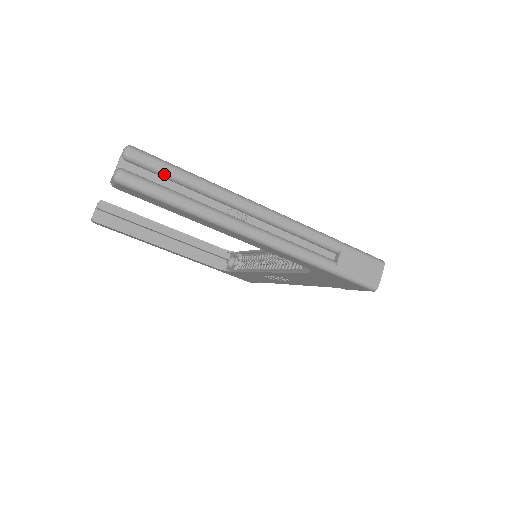
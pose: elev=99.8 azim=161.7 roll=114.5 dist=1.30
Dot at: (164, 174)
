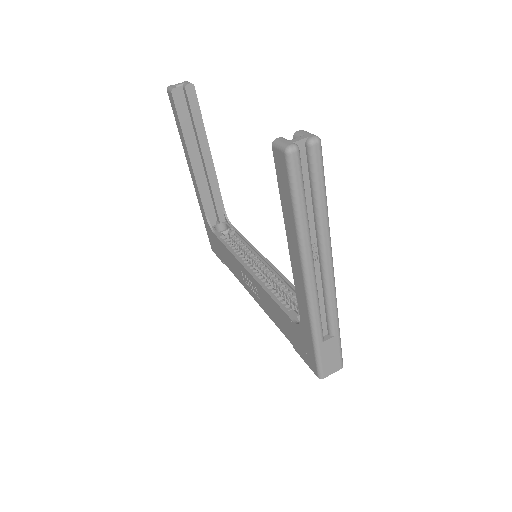
Dot at: (314, 181)
